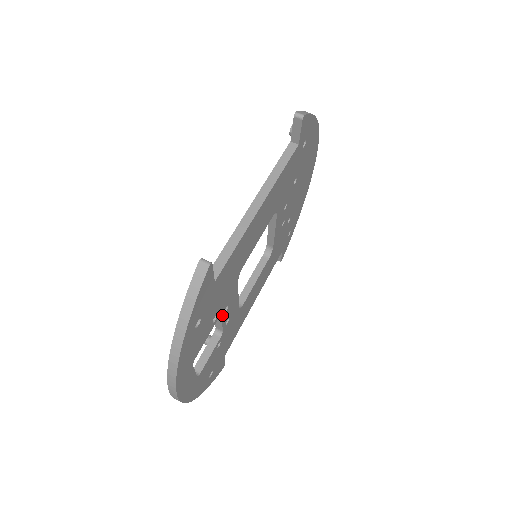
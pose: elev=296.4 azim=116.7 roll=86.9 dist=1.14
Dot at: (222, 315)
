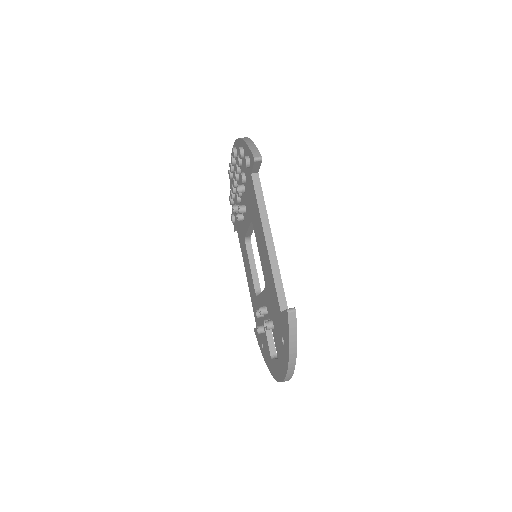
Dot at: occluded
